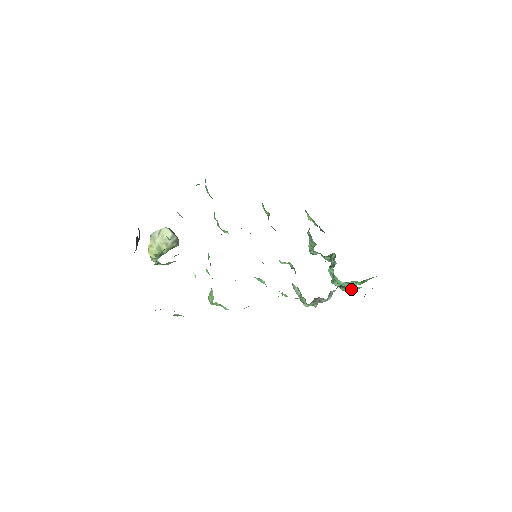
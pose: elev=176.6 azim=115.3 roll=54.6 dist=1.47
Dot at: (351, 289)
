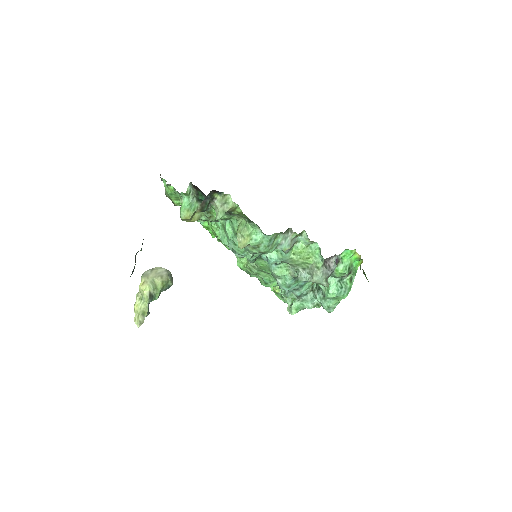
Dot at: (347, 261)
